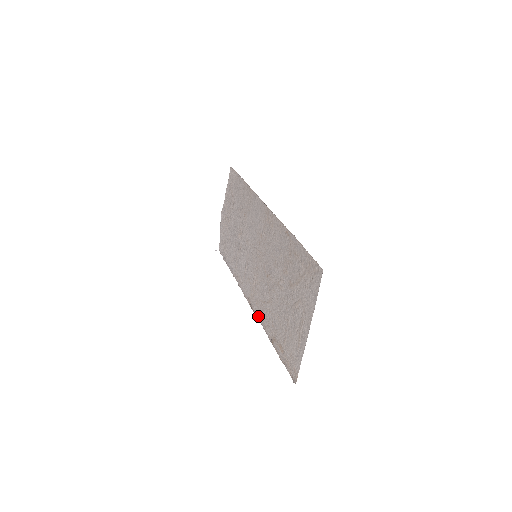
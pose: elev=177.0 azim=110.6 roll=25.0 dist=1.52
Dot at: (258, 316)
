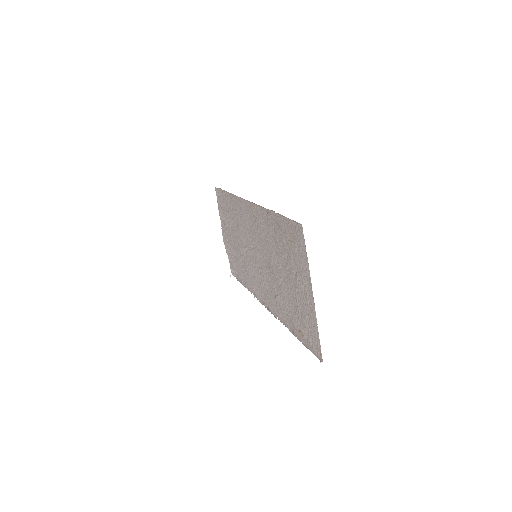
Dot at: (276, 315)
